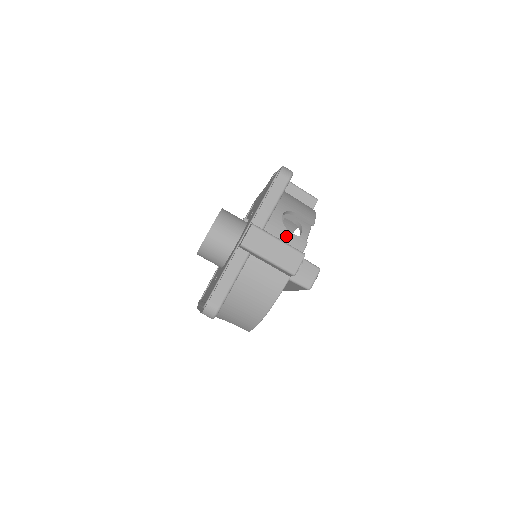
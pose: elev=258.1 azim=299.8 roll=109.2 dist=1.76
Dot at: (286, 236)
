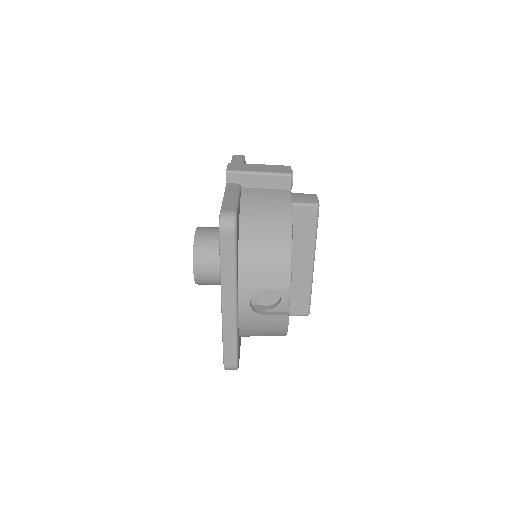
Dot at: occluded
